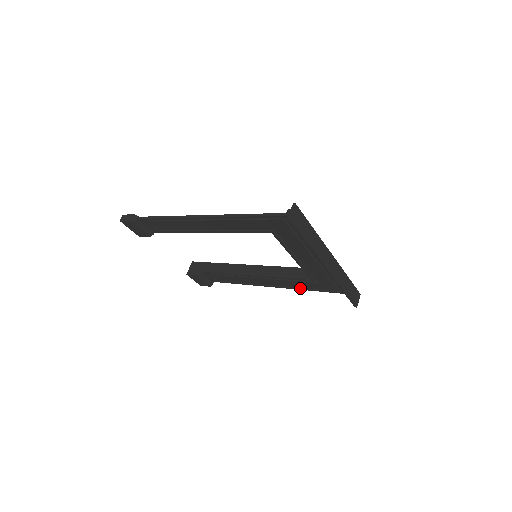
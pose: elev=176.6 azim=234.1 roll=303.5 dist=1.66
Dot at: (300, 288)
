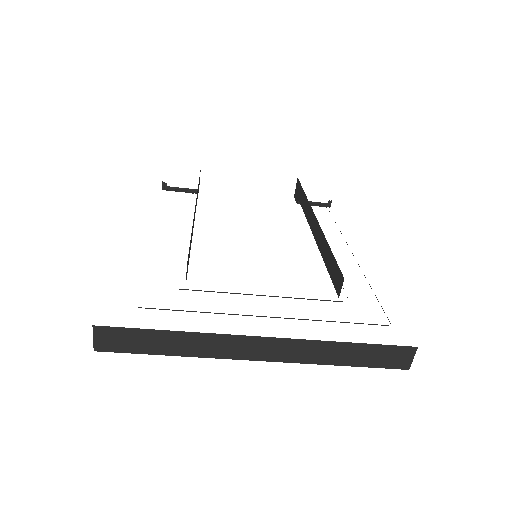
Dot at: occluded
